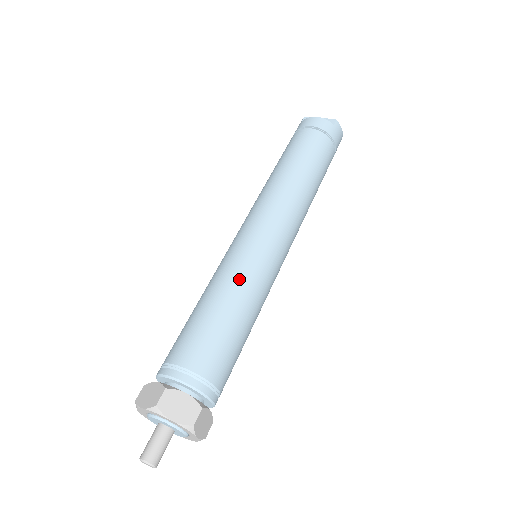
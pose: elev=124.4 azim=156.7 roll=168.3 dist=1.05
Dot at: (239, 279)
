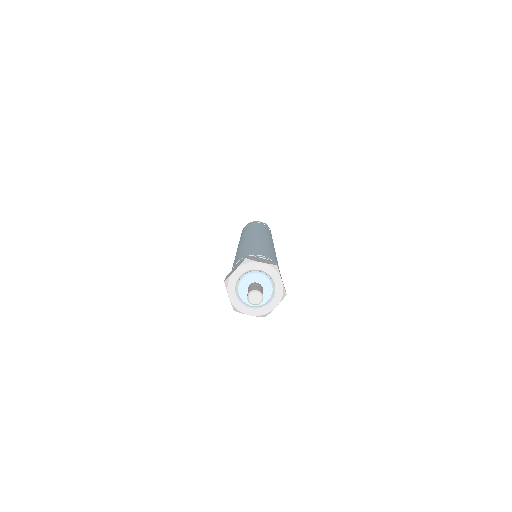
Dot at: (256, 241)
